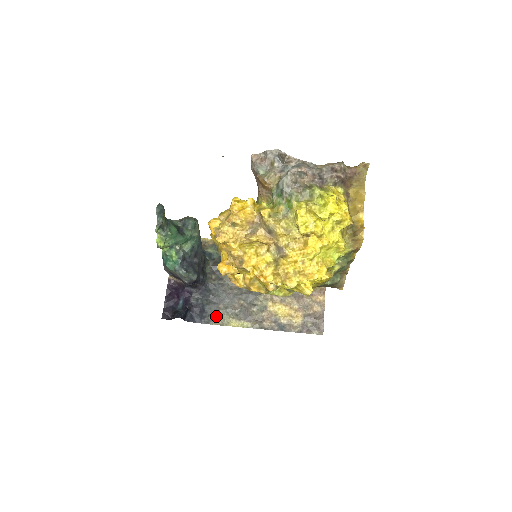
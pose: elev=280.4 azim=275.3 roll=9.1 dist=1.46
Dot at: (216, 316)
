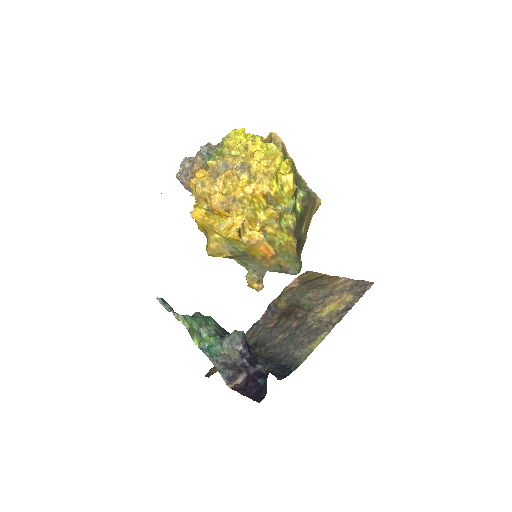
Dot at: (297, 358)
